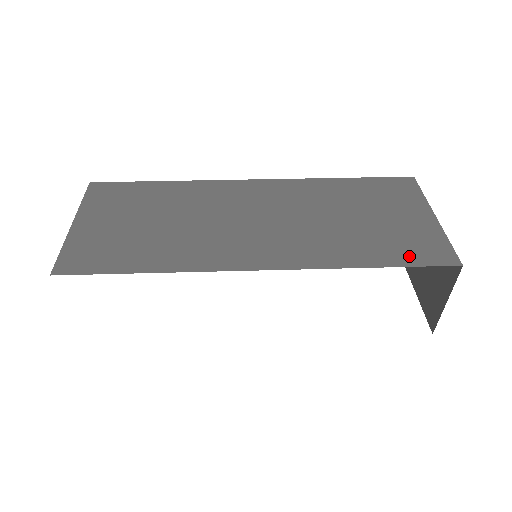
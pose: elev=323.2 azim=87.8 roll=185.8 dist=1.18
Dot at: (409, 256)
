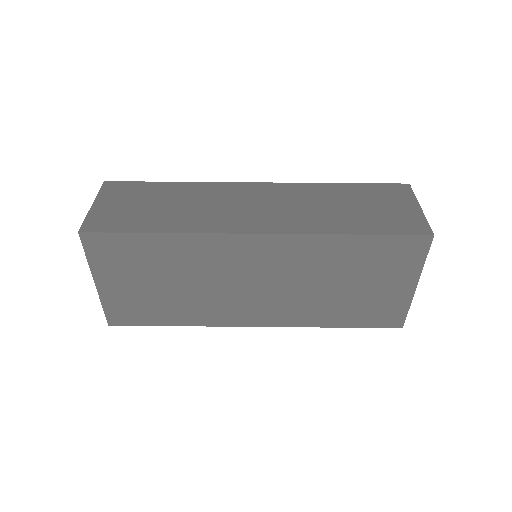
Dot at: (368, 321)
